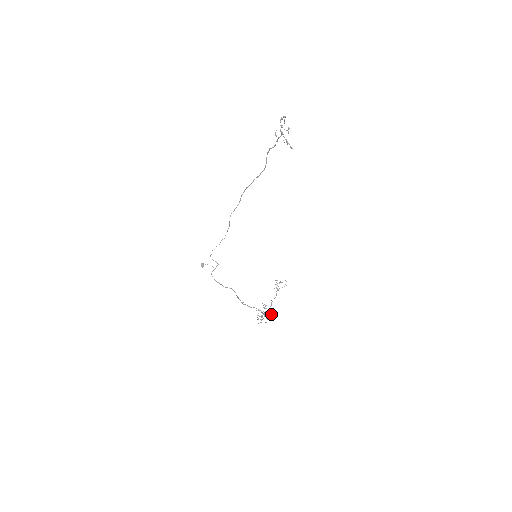
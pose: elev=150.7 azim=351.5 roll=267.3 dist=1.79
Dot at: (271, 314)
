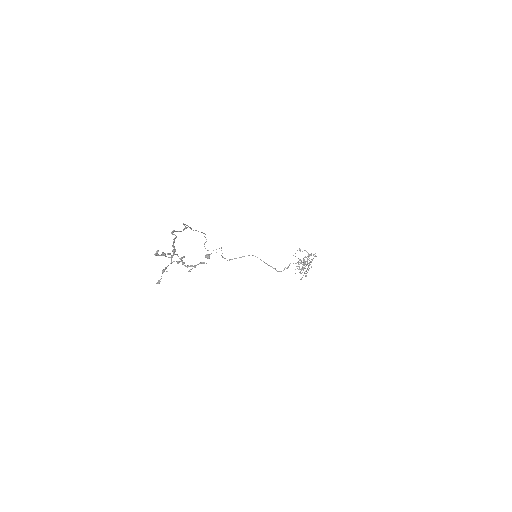
Dot at: (311, 255)
